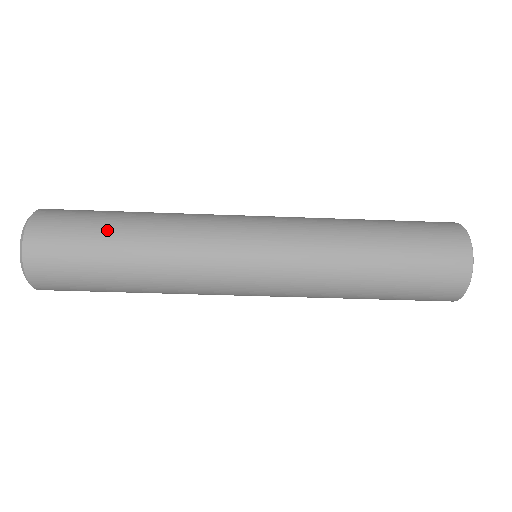
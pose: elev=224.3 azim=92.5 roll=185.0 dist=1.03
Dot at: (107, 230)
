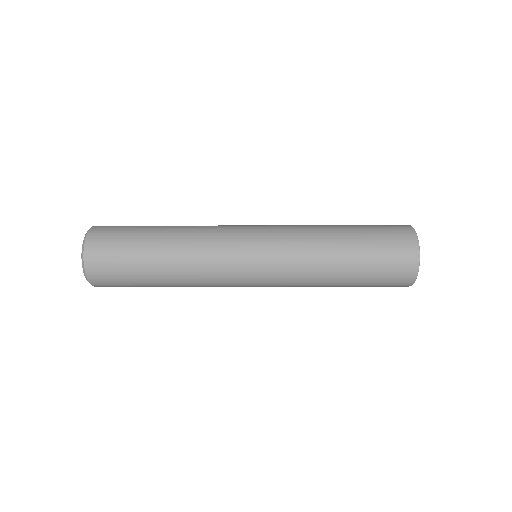
Dot at: (143, 252)
